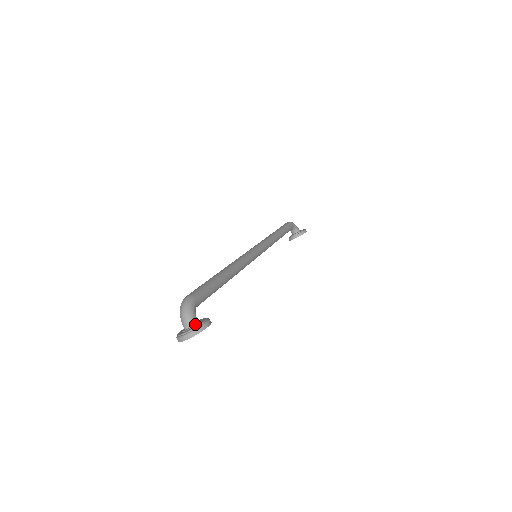
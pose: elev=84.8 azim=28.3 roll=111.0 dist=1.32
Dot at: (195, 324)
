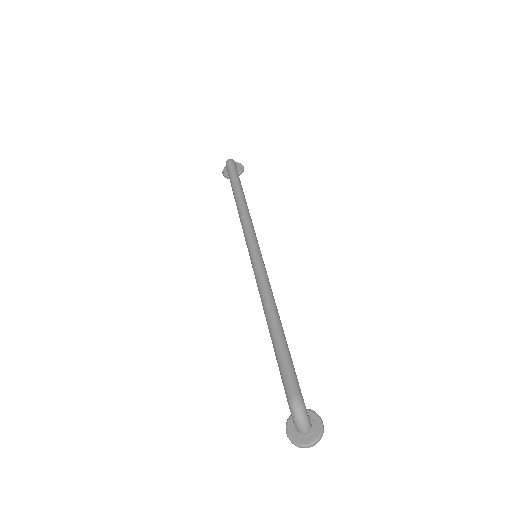
Dot at: (312, 427)
